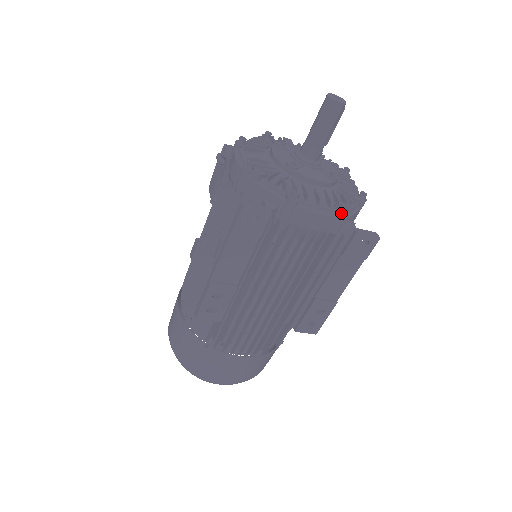
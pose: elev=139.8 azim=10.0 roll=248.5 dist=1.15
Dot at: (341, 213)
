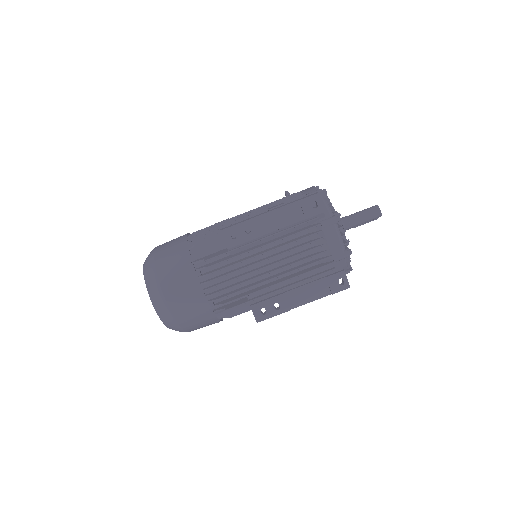
Dot at: (347, 252)
